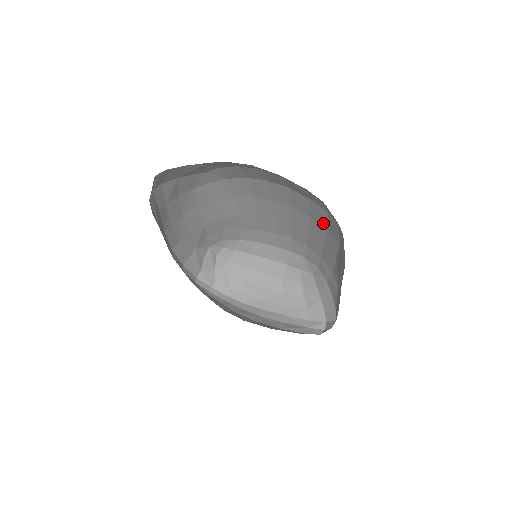
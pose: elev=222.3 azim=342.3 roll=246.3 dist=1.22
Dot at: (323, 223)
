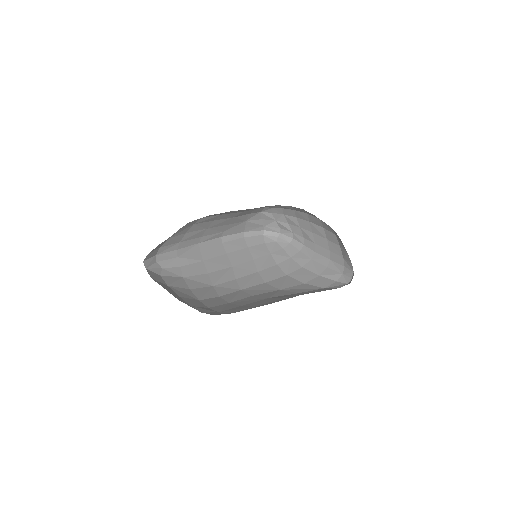
Dot at: occluded
